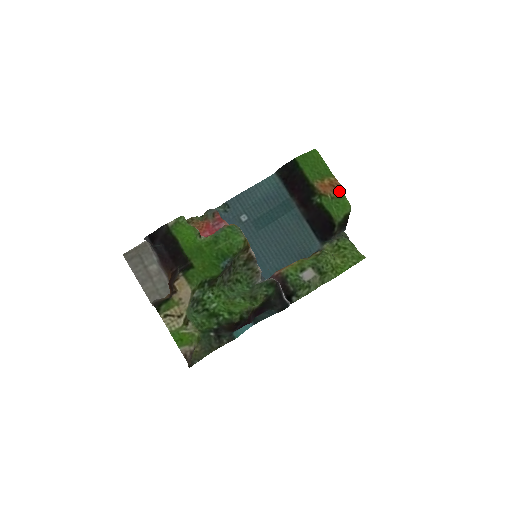
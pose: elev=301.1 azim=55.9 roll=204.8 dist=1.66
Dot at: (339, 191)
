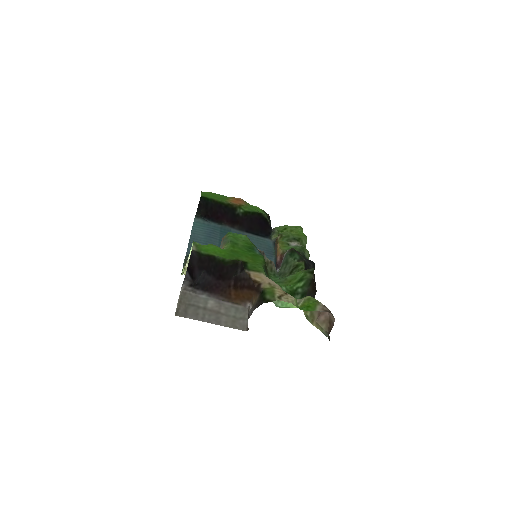
Dot at: (244, 202)
